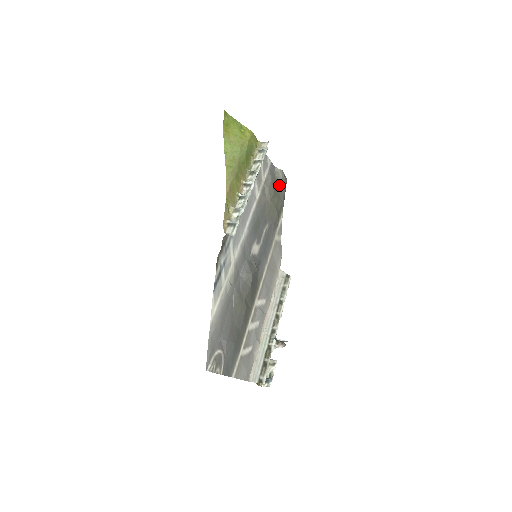
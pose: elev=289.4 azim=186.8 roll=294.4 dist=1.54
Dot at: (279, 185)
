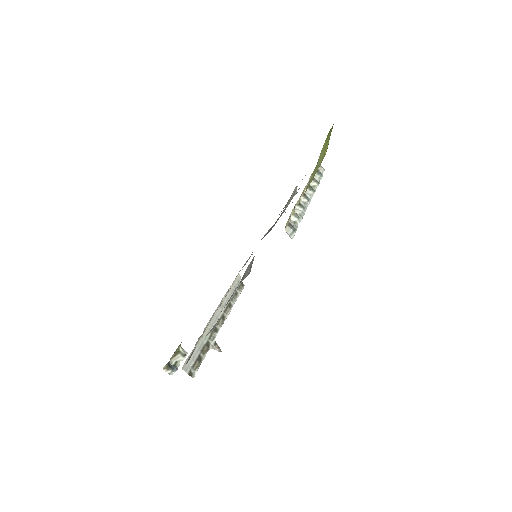
Dot at: (287, 202)
